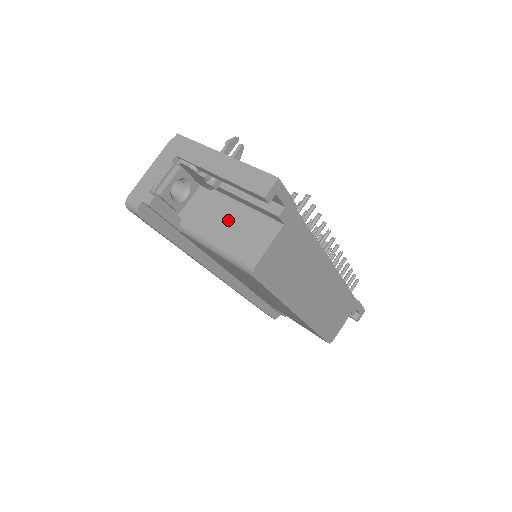
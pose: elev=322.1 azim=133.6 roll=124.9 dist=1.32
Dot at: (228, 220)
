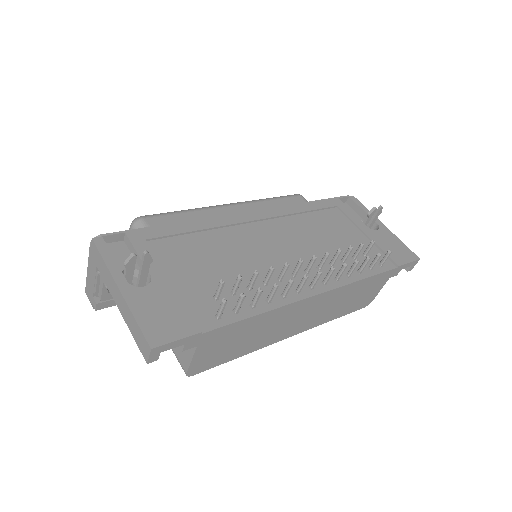
Dot at: occluded
